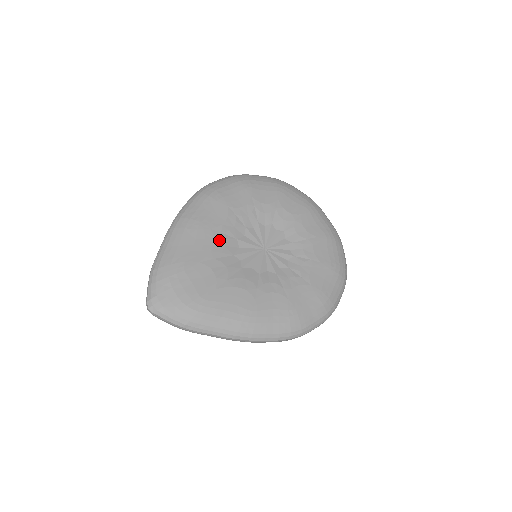
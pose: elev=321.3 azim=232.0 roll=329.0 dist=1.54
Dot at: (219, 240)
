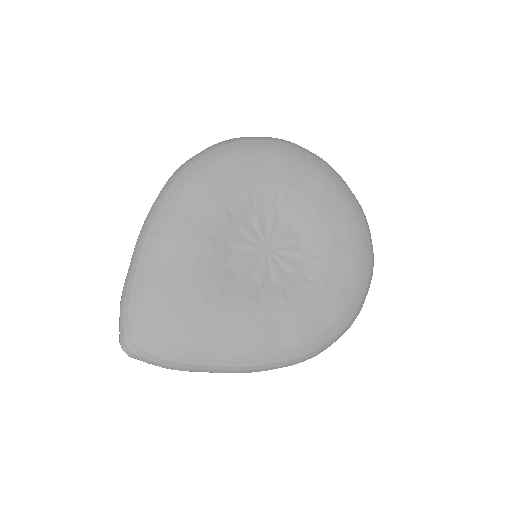
Dot at: (205, 248)
